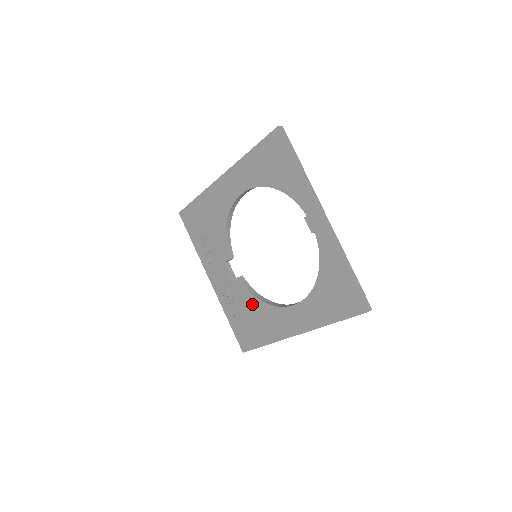
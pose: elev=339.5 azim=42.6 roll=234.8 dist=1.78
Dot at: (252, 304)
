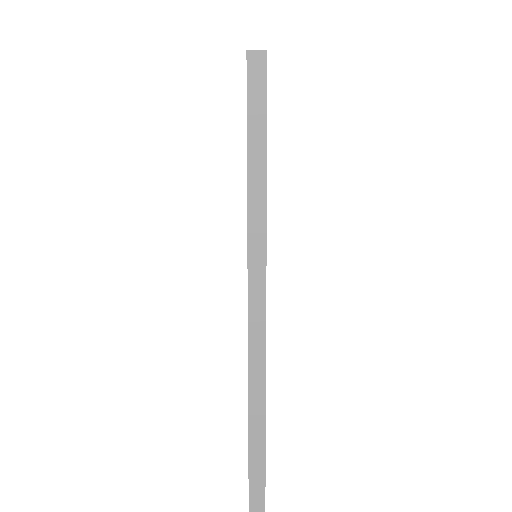
Dot at: occluded
